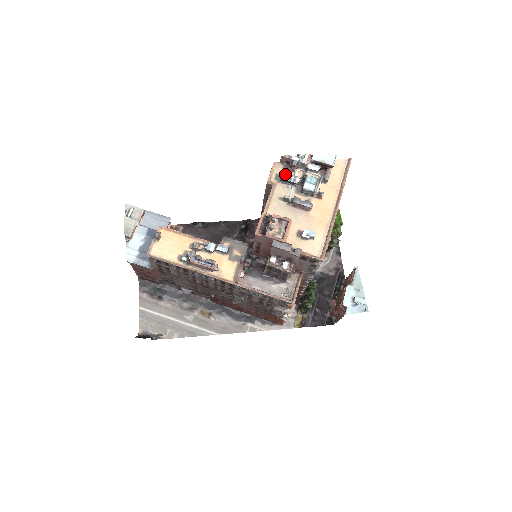
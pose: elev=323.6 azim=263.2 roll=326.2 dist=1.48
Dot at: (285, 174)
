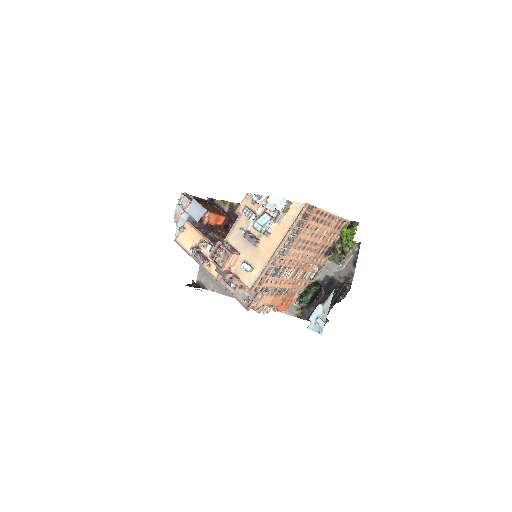
Dot at: (246, 209)
